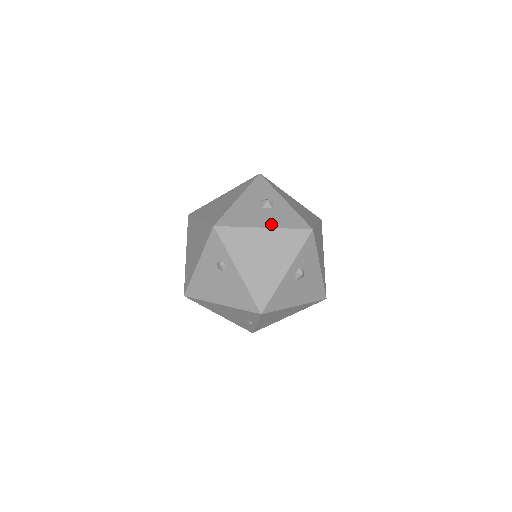
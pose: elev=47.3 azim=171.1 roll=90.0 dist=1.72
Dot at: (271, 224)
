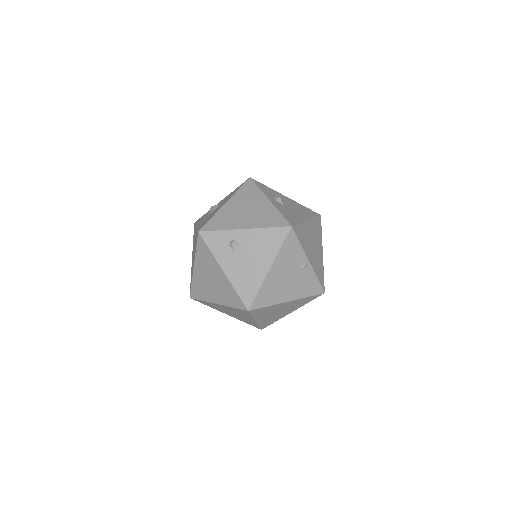
Dot at: (227, 200)
